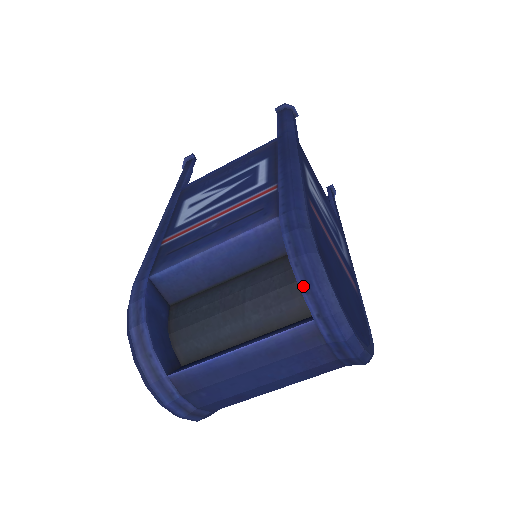
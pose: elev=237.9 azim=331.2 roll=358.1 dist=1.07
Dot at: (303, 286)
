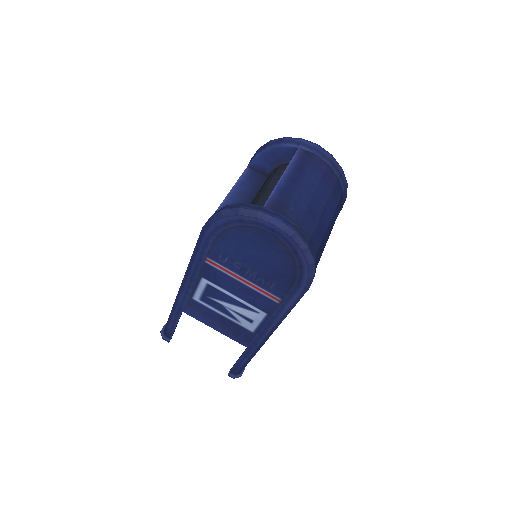
Dot at: (281, 144)
